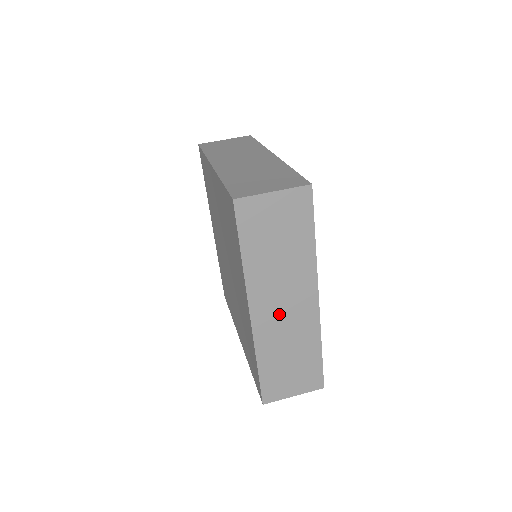
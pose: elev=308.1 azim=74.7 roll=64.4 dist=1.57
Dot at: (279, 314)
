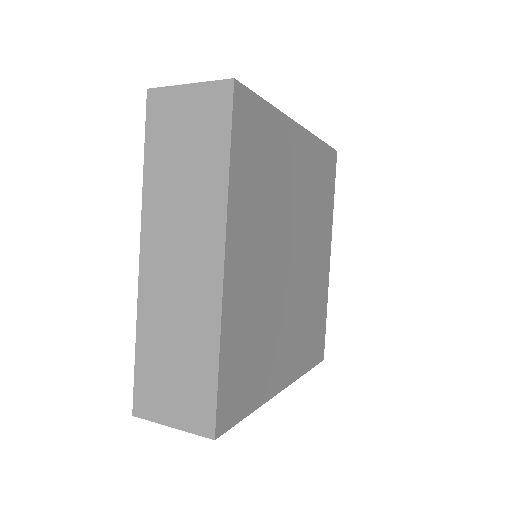
Dot at: (172, 268)
